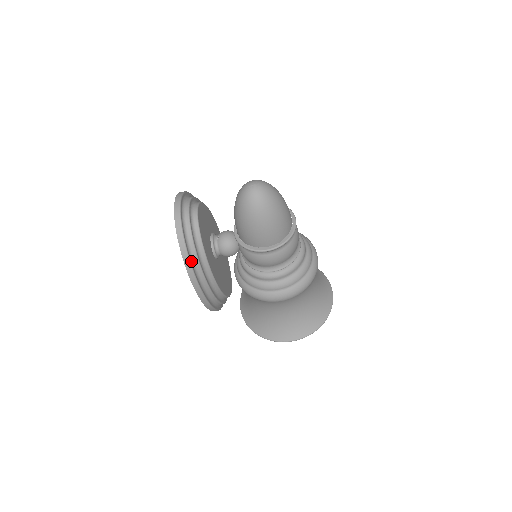
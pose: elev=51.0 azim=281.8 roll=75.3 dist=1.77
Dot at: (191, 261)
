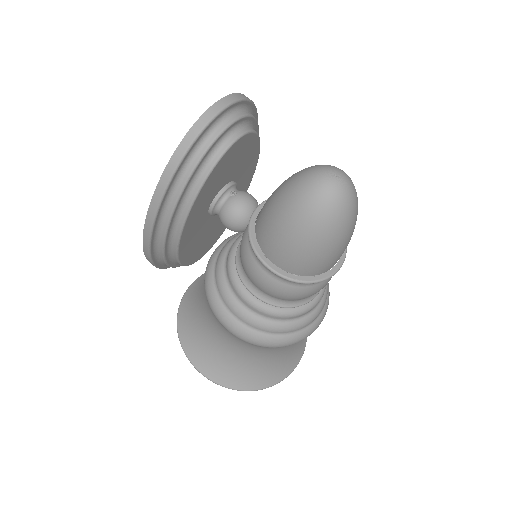
Dot at: (170, 187)
